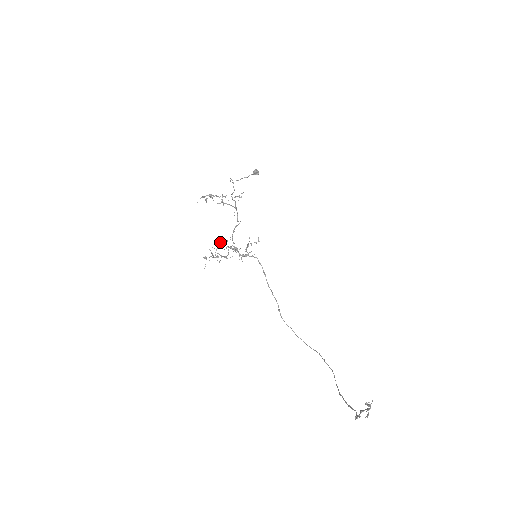
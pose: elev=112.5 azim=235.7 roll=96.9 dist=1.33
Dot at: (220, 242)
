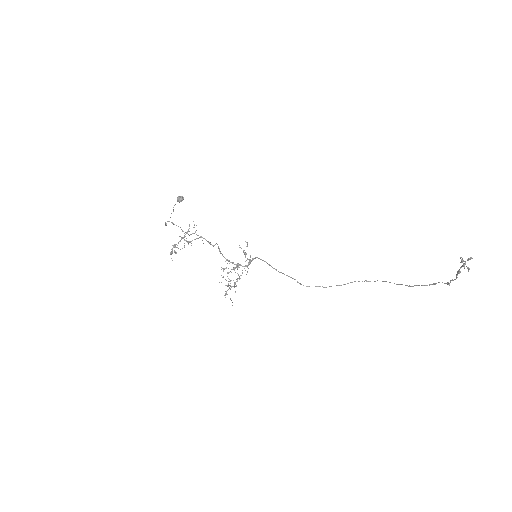
Dot at: occluded
